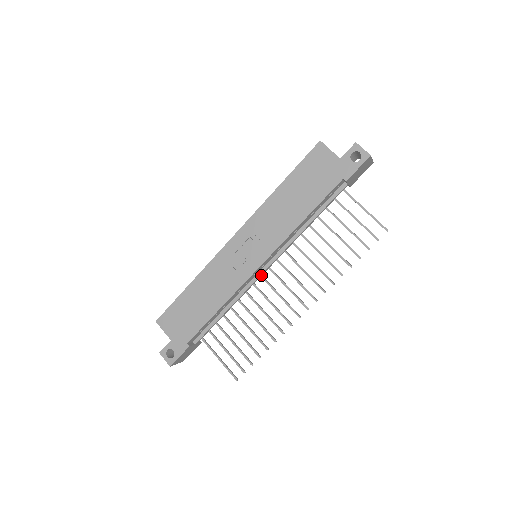
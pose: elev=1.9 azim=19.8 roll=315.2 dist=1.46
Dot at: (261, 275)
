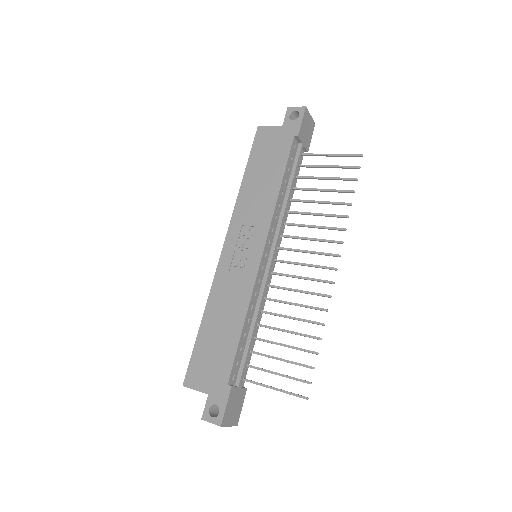
Dot at: (270, 268)
